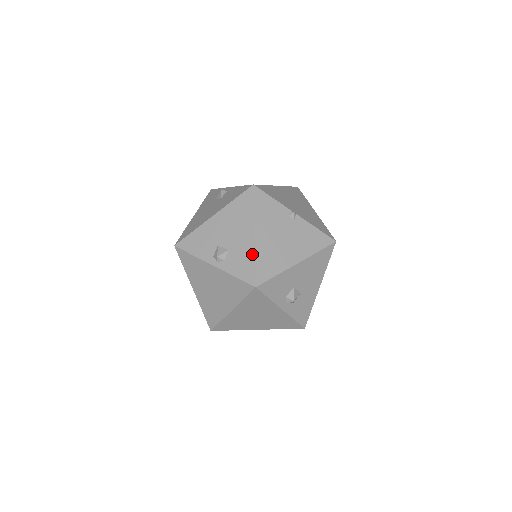
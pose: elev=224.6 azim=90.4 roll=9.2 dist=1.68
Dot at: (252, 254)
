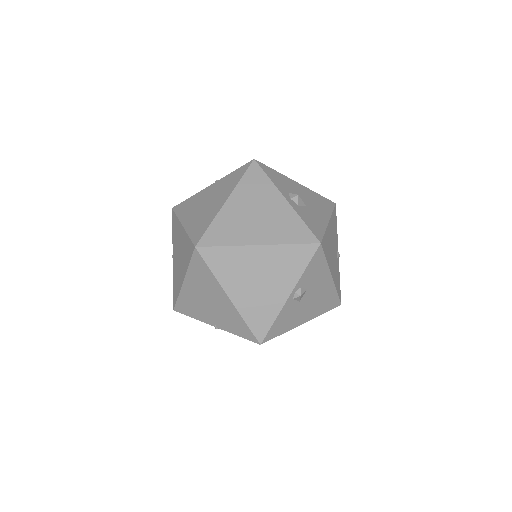
Dot at: occluded
